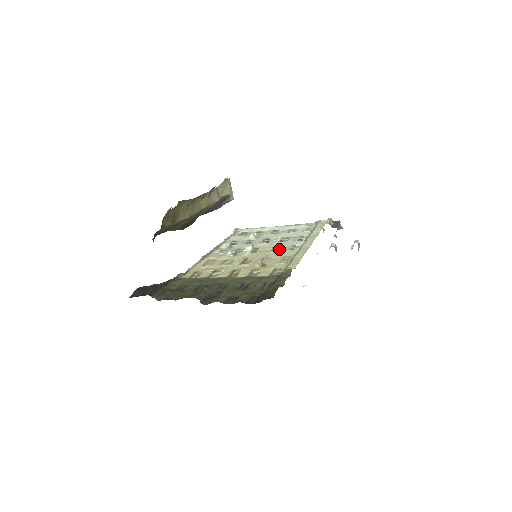
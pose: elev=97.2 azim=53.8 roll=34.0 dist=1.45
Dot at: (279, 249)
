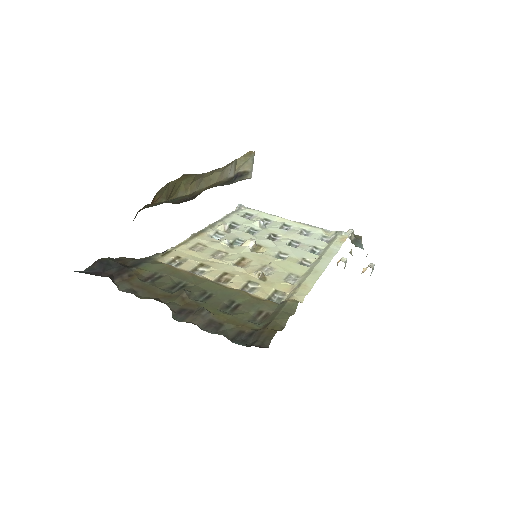
Dot at: (286, 257)
